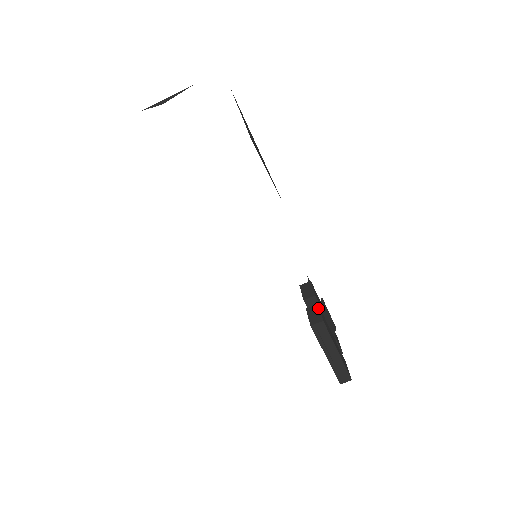
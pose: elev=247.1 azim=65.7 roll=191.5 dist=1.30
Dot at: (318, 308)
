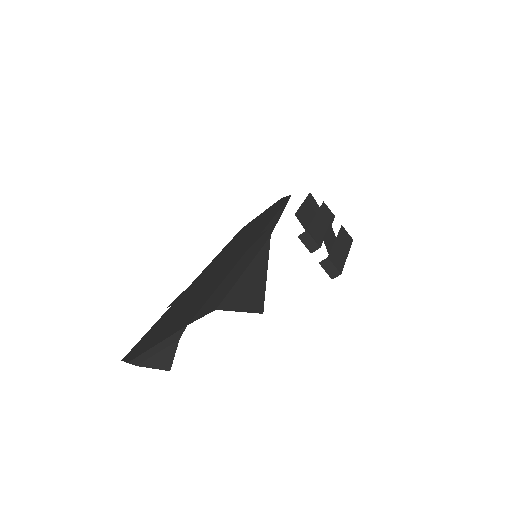
Dot at: (330, 262)
